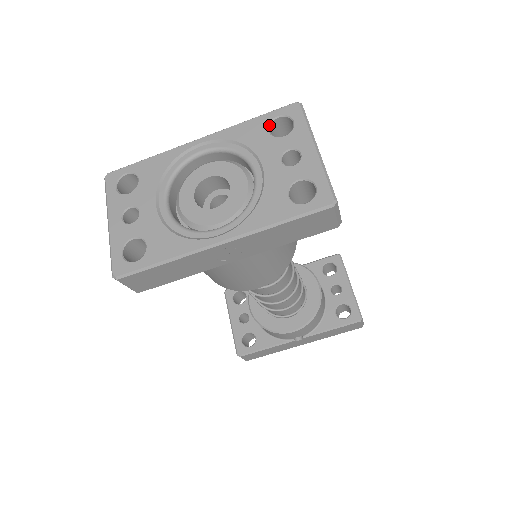
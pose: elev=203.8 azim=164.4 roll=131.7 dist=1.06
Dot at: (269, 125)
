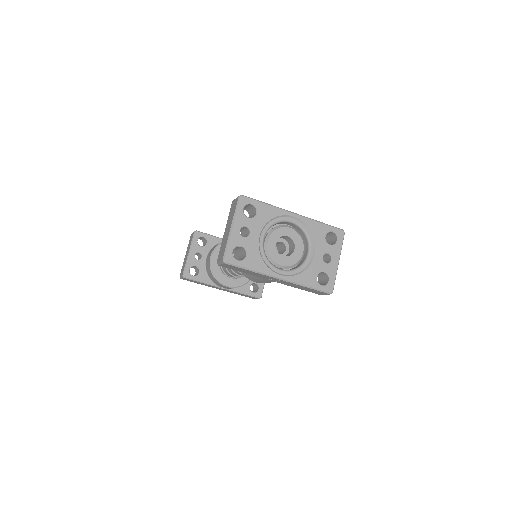
Dot at: occluded
